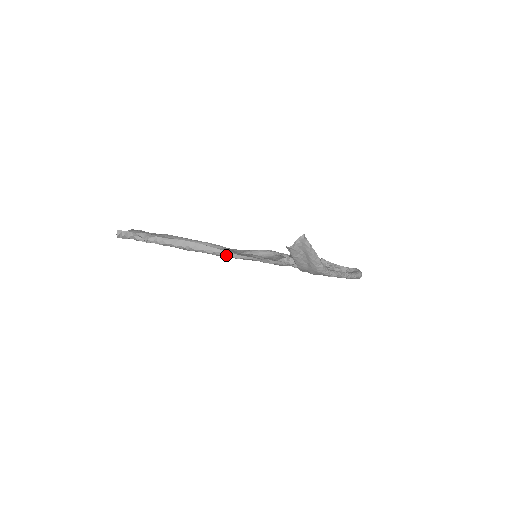
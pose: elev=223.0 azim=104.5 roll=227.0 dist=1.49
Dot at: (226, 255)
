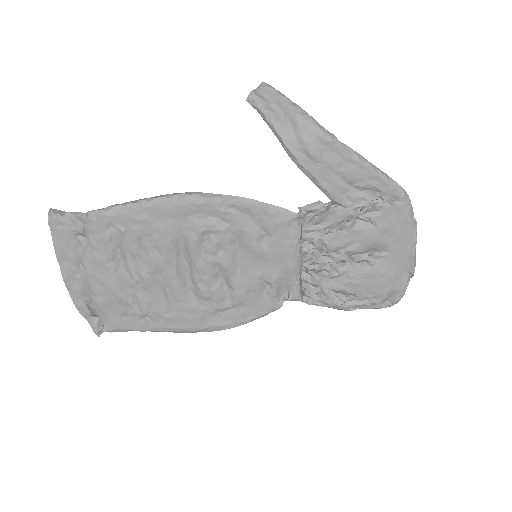
Dot at: (193, 196)
